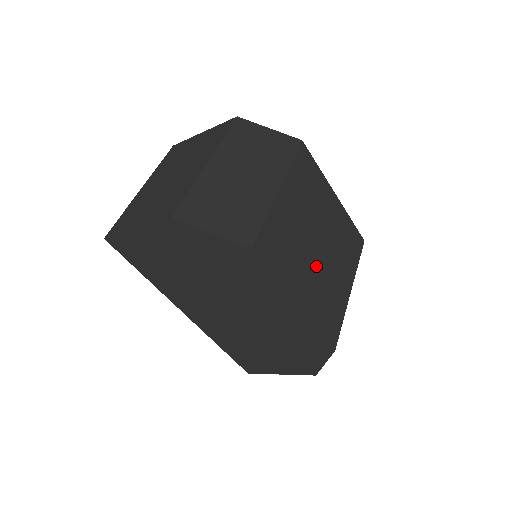
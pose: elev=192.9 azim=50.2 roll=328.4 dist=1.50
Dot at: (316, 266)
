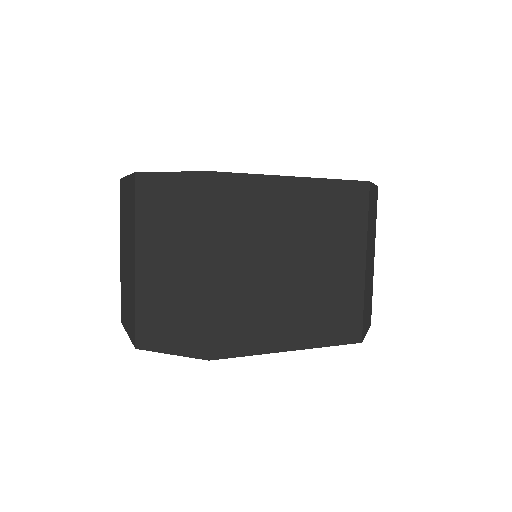
Dot at: (301, 291)
